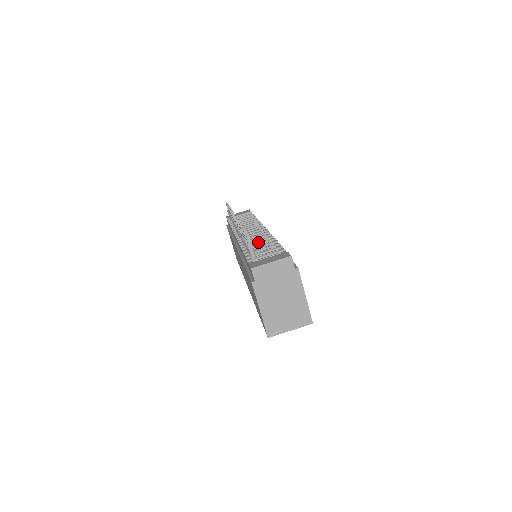
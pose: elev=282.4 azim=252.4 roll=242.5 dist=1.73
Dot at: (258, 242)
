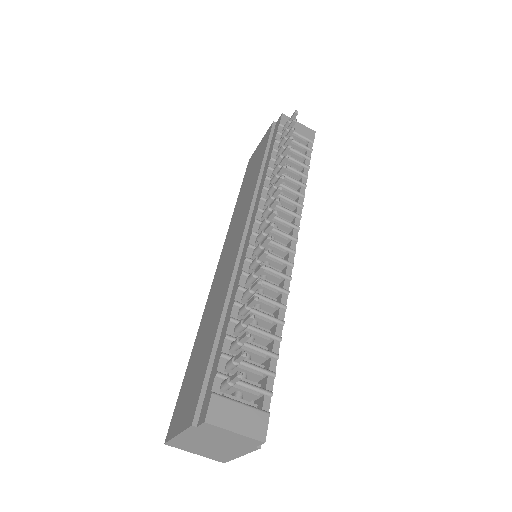
Dot at: (263, 301)
